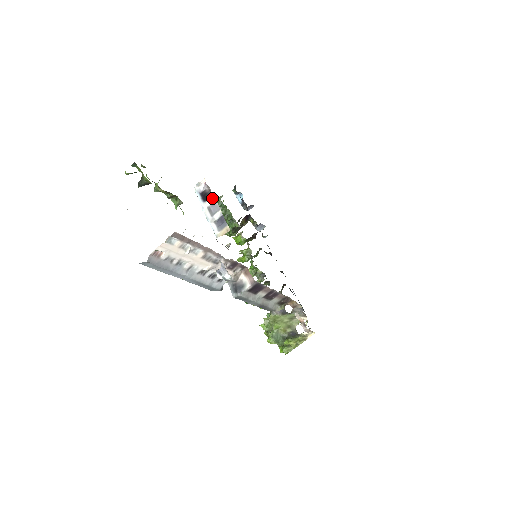
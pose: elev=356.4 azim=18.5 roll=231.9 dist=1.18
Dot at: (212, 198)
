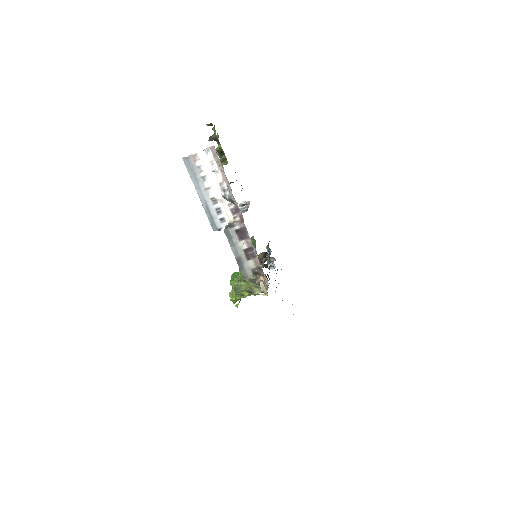
Dot at: (248, 204)
